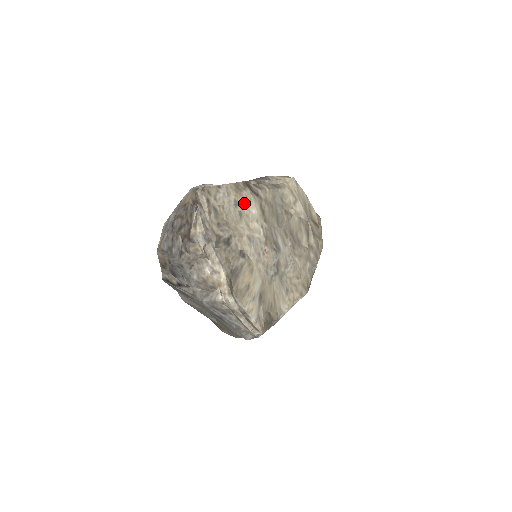
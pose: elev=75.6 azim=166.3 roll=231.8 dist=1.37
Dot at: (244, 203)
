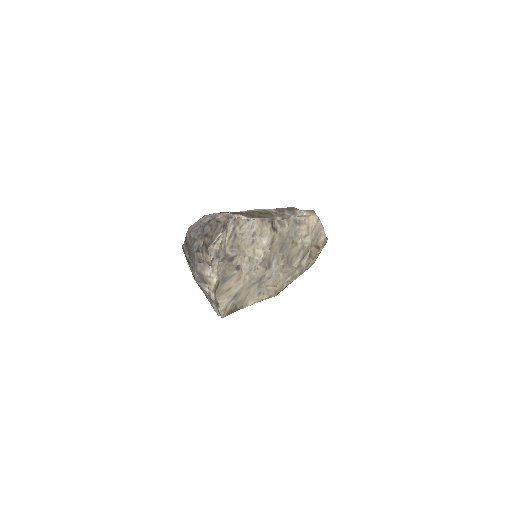
Dot at: (260, 235)
